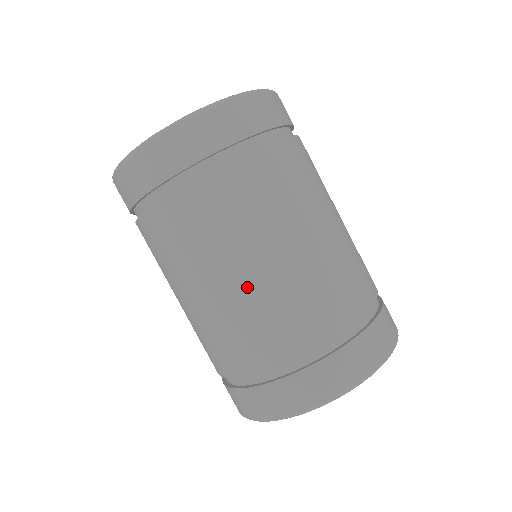
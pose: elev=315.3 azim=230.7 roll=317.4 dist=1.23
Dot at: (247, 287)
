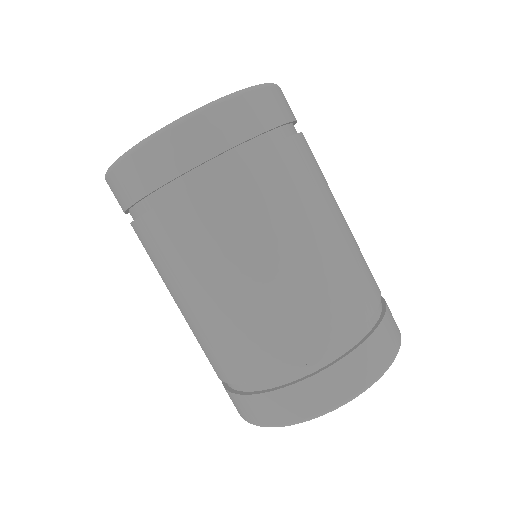
Dot at: (250, 296)
